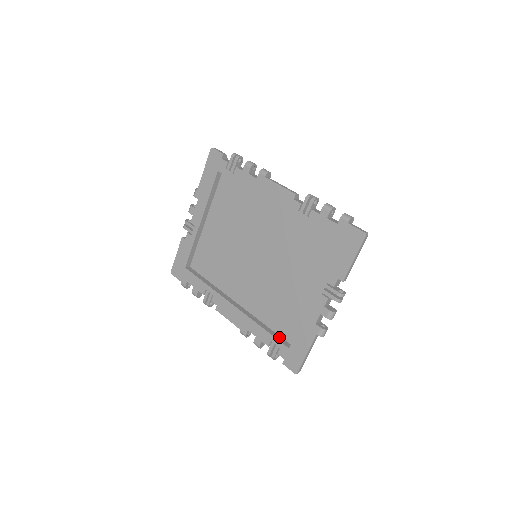
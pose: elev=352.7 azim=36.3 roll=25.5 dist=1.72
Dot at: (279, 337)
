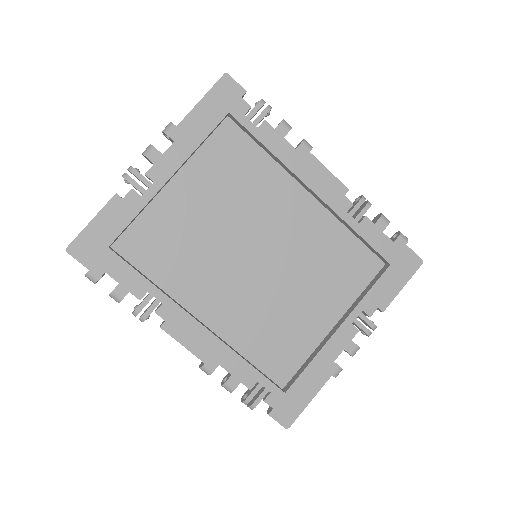
Dot at: (267, 376)
